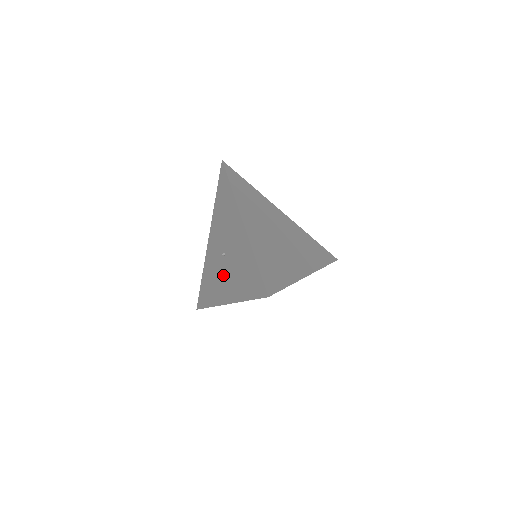
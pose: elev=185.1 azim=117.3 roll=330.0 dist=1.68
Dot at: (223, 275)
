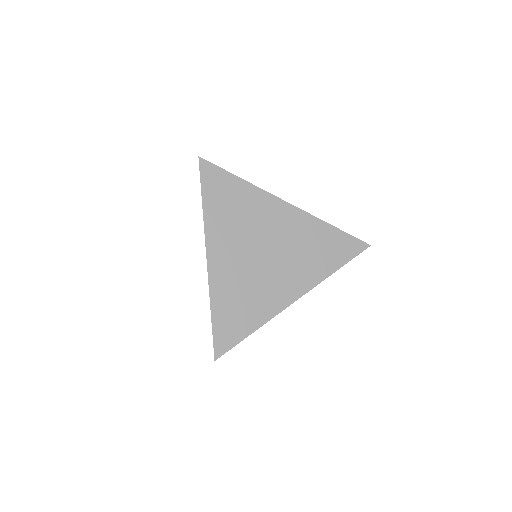
Dot at: occluded
